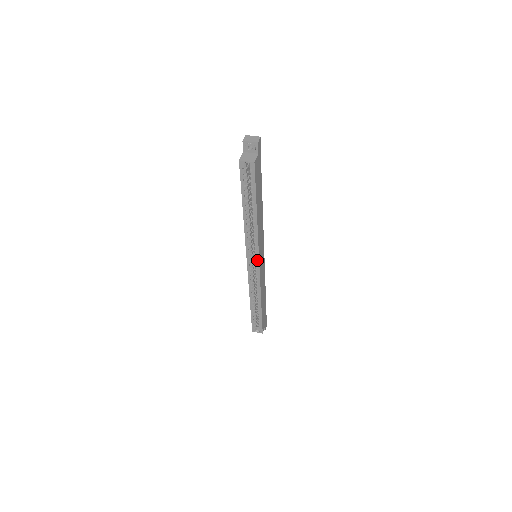
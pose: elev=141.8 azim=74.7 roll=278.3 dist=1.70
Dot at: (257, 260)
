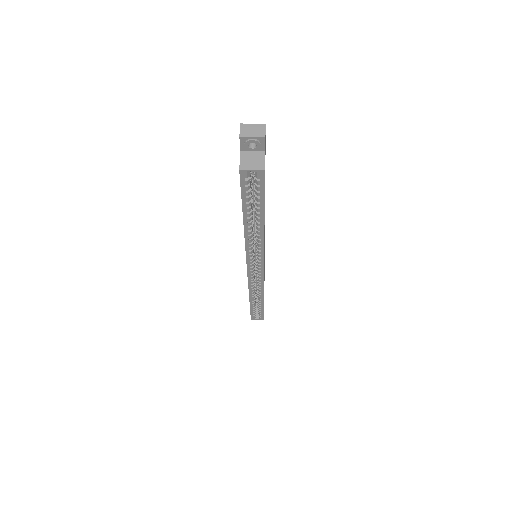
Dot at: (261, 265)
